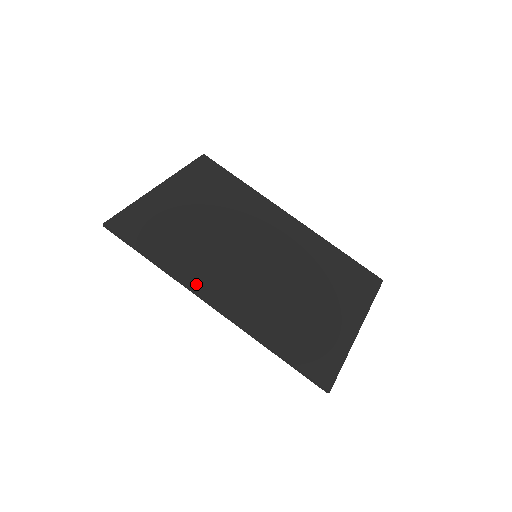
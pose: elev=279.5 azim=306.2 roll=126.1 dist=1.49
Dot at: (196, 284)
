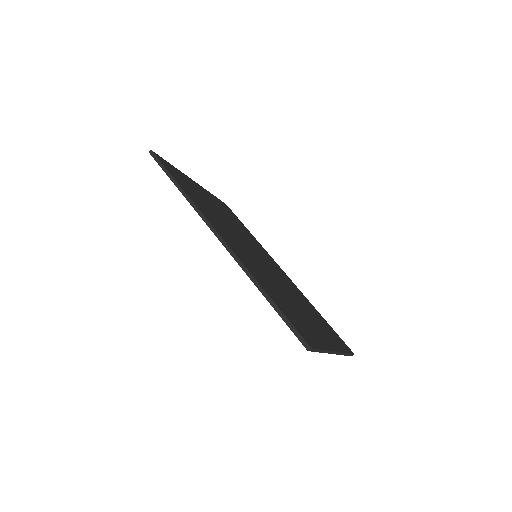
Dot at: (209, 219)
